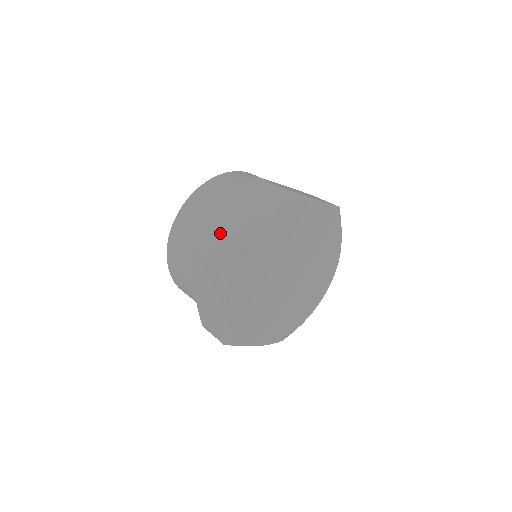
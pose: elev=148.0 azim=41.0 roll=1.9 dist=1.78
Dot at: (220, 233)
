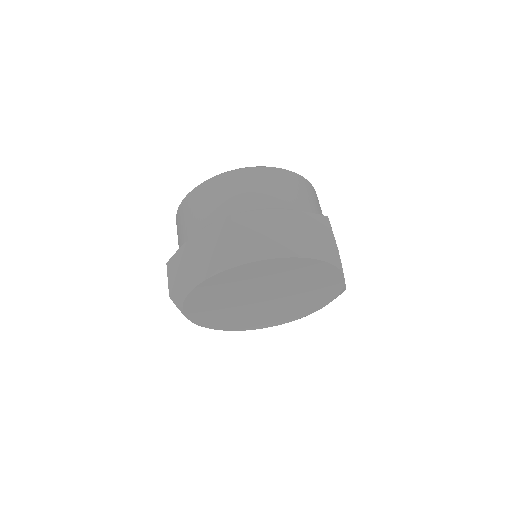
Dot at: (262, 227)
